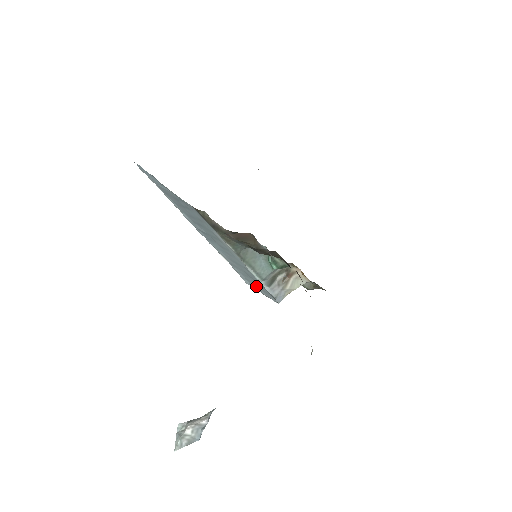
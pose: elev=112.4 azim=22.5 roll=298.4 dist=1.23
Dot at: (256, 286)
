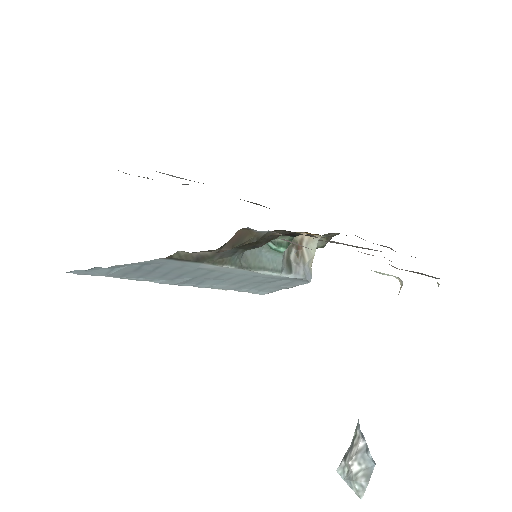
Dot at: (275, 287)
